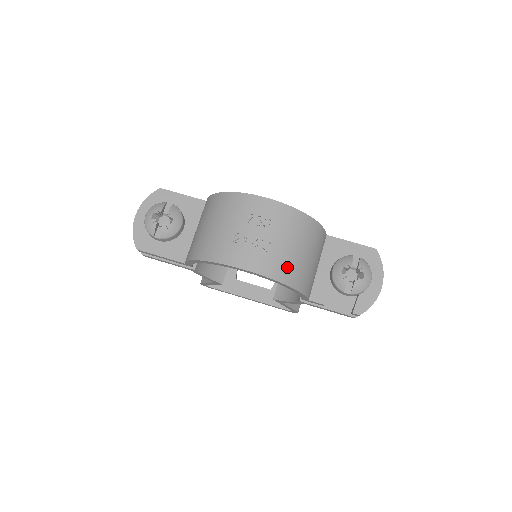
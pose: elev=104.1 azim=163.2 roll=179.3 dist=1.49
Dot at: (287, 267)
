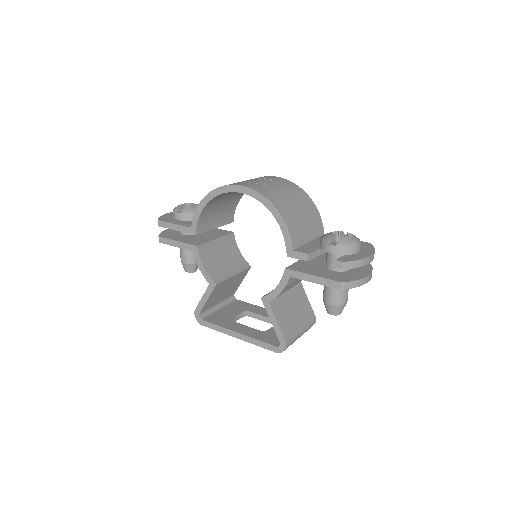
Dot at: (277, 198)
